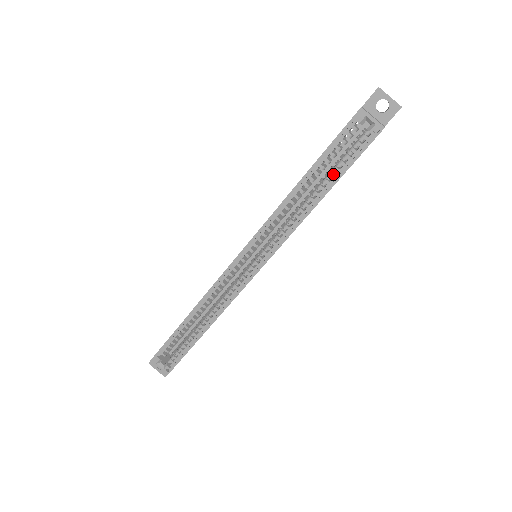
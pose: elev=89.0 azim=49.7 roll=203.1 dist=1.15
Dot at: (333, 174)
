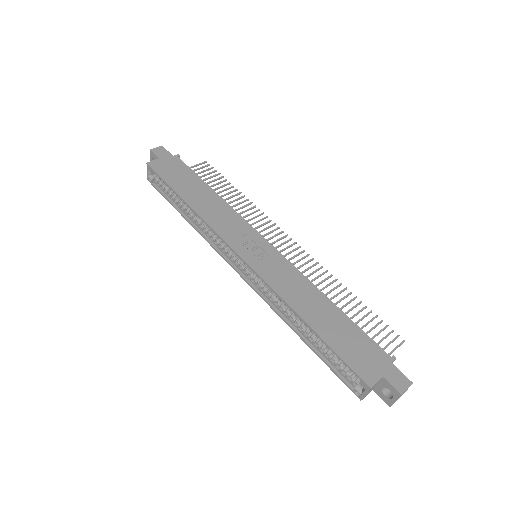
Dot at: (321, 347)
